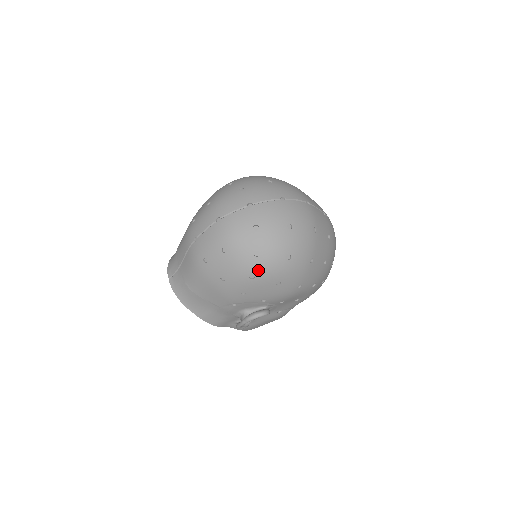
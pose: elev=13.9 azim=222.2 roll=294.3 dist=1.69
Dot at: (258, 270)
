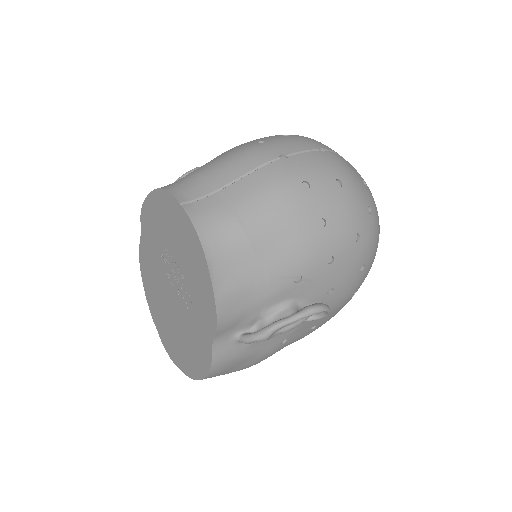
Dot at: (365, 232)
